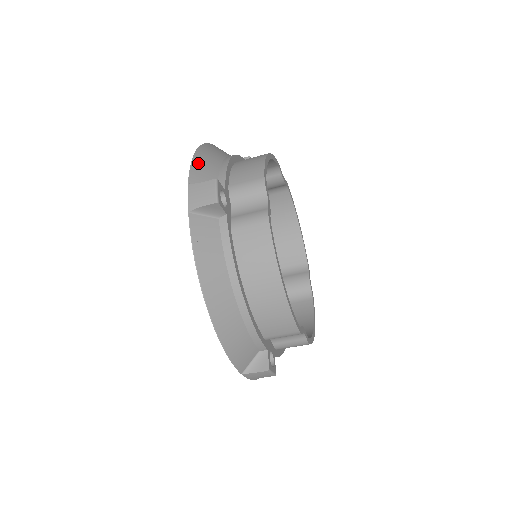
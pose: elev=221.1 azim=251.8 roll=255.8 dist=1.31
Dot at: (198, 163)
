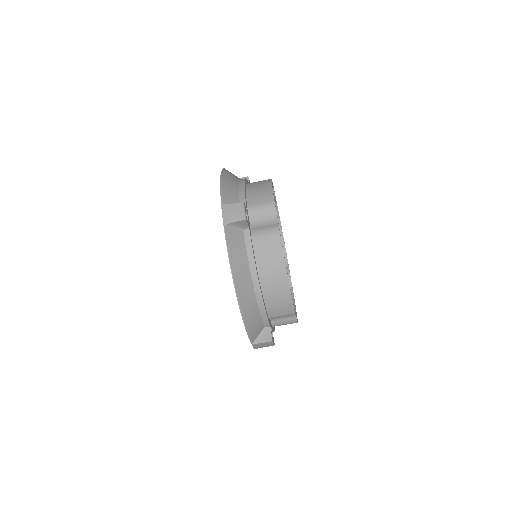
Dot at: (225, 187)
